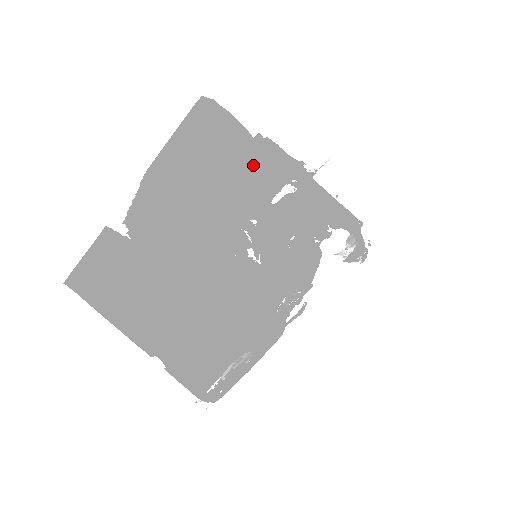
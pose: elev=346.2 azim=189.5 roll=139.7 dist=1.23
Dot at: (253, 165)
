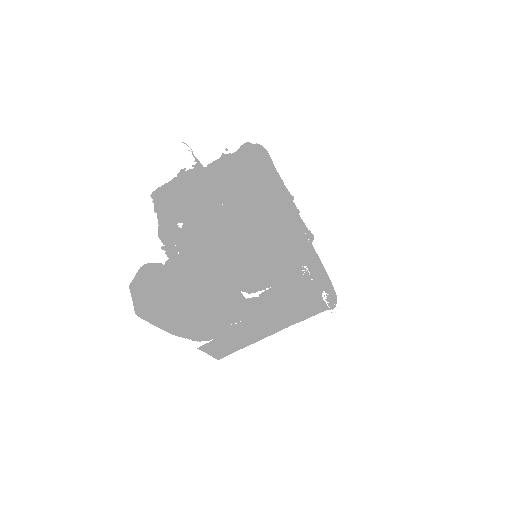
Dot at: (203, 292)
